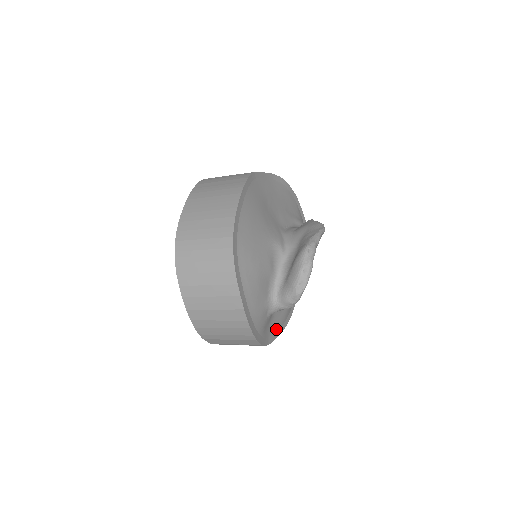
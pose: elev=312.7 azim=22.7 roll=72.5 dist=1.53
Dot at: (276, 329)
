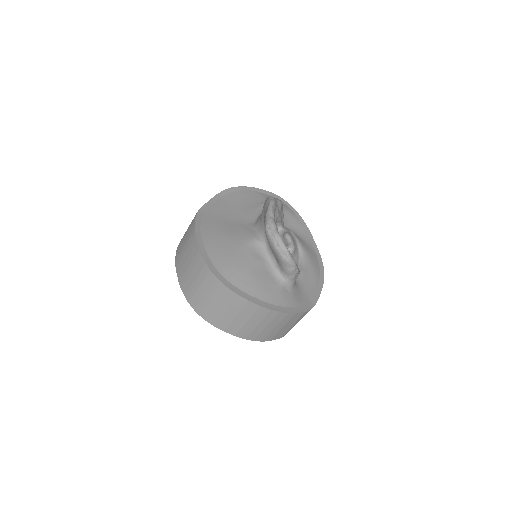
Dot at: (314, 289)
